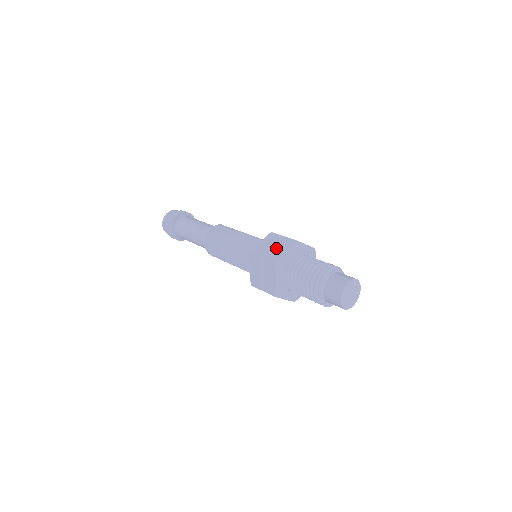
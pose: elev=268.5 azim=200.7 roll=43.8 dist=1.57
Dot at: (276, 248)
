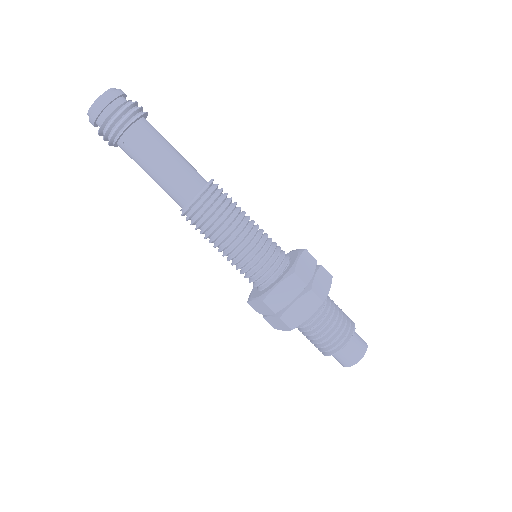
Dot at: (297, 305)
